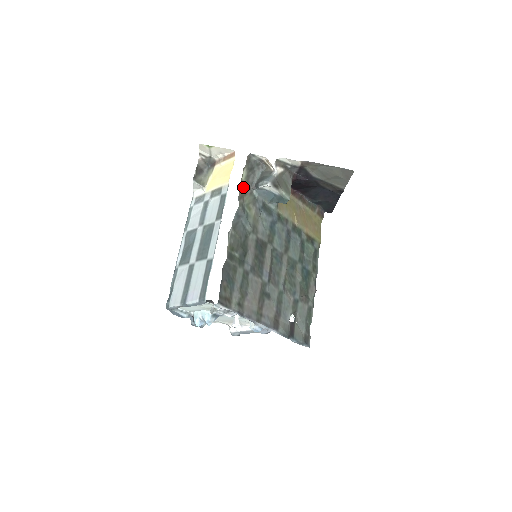
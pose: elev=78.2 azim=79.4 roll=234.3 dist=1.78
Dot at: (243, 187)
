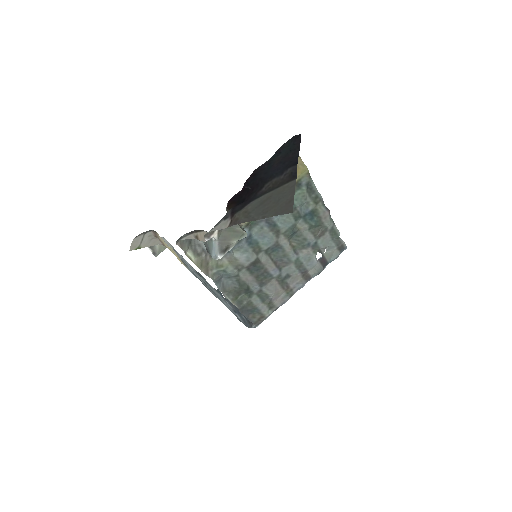
Dot at: (200, 264)
